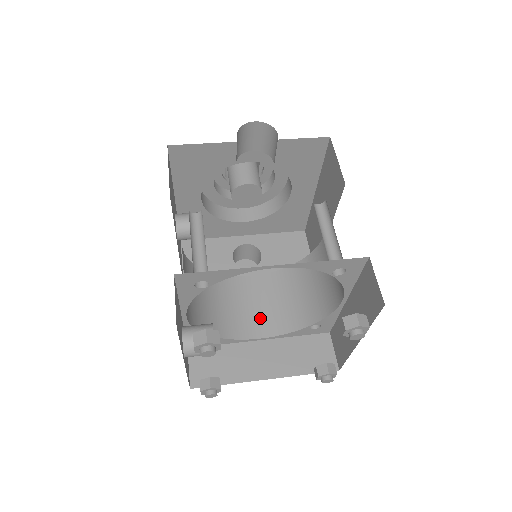
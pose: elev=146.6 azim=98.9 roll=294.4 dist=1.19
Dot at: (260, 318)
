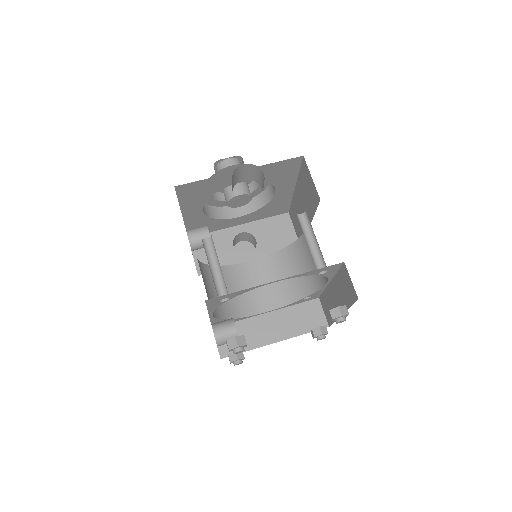
Dot at: (264, 295)
